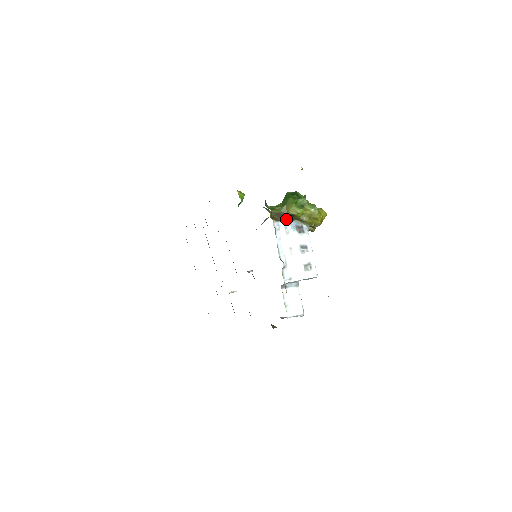
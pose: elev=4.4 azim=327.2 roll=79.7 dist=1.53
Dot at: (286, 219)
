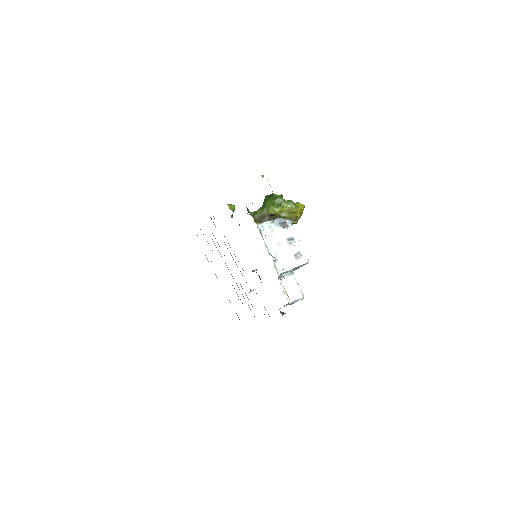
Dot at: (268, 219)
